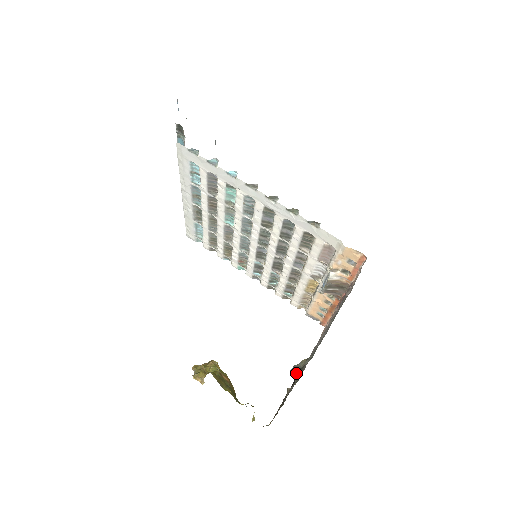
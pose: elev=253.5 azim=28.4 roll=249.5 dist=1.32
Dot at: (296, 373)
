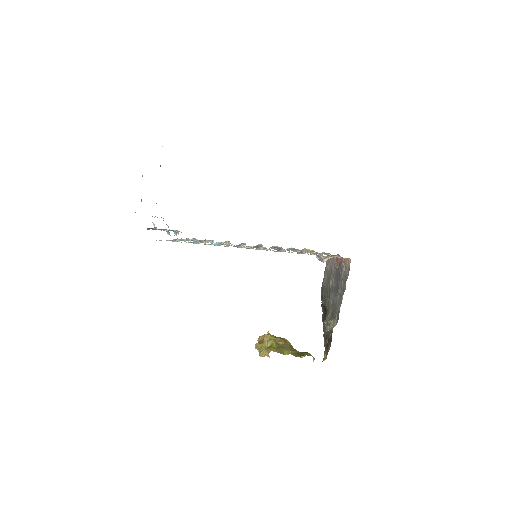
Dot at: (324, 305)
